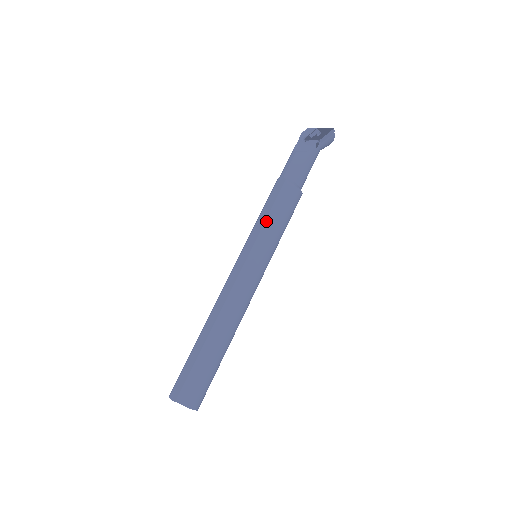
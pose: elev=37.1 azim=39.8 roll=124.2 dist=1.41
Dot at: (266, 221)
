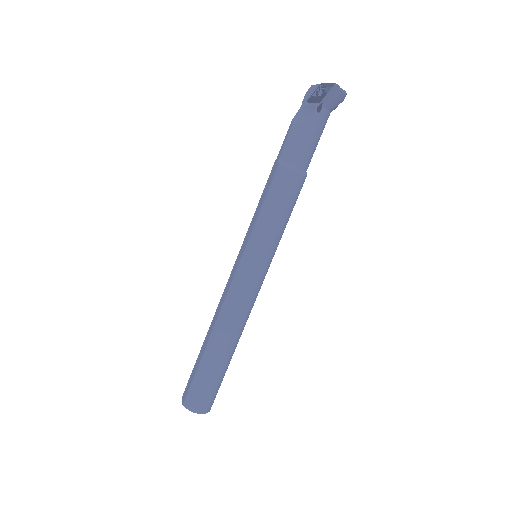
Dot at: (257, 218)
